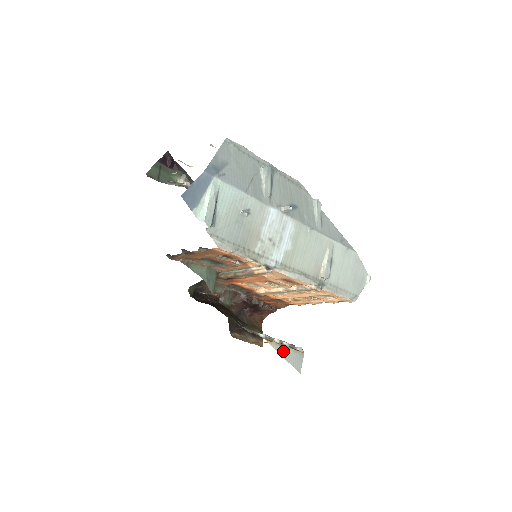
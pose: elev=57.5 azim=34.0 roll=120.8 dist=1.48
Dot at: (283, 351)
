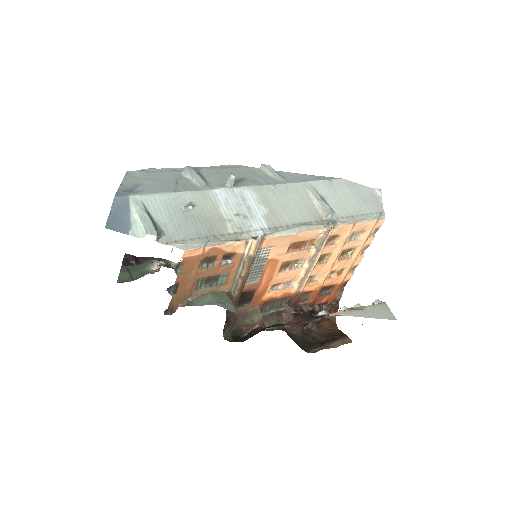
Dot at: (358, 313)
